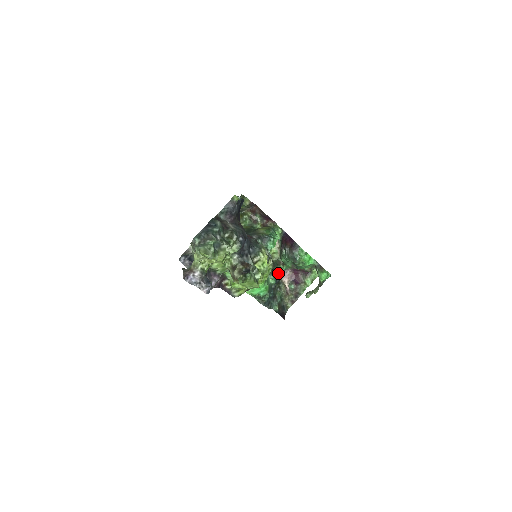
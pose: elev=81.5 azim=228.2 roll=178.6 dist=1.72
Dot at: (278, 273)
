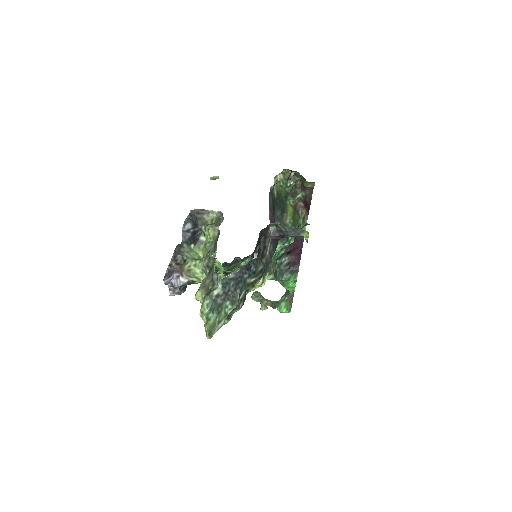
Dot at: (256, 251)
